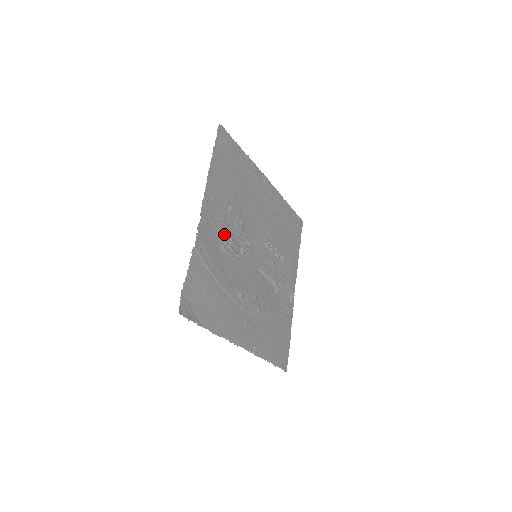
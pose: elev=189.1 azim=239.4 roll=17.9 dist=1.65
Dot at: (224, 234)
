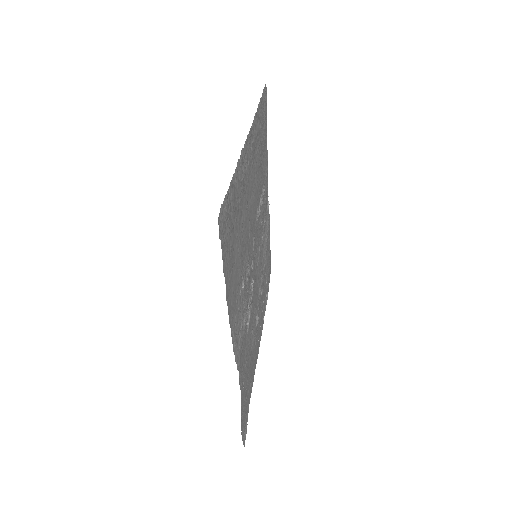
Dot at: (246, 320)
